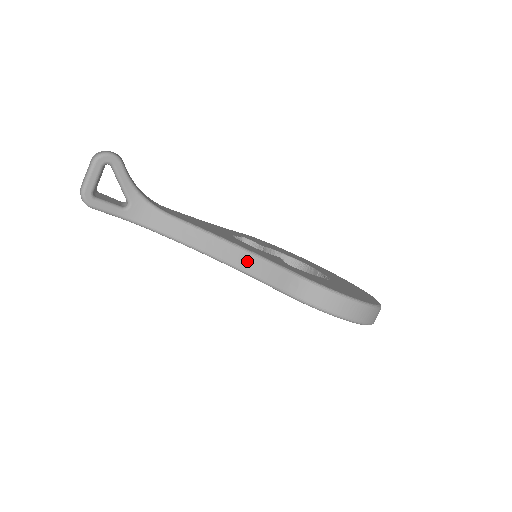
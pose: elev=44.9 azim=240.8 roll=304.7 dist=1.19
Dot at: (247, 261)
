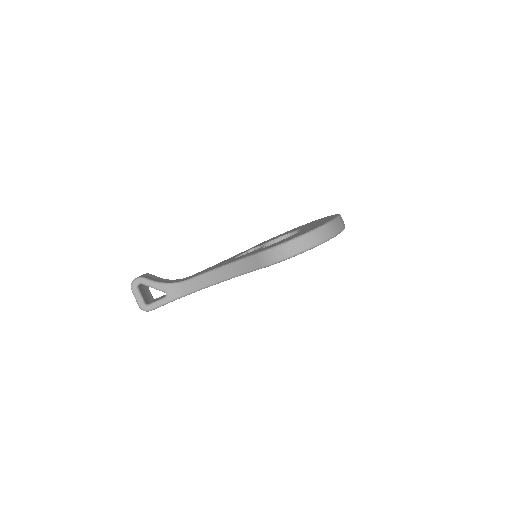
Dot at: (235, 268)
